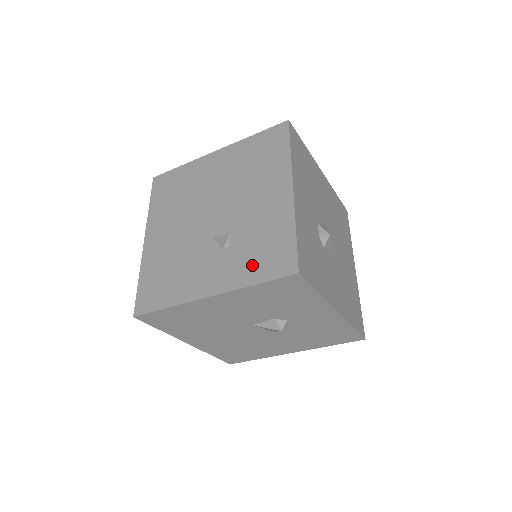
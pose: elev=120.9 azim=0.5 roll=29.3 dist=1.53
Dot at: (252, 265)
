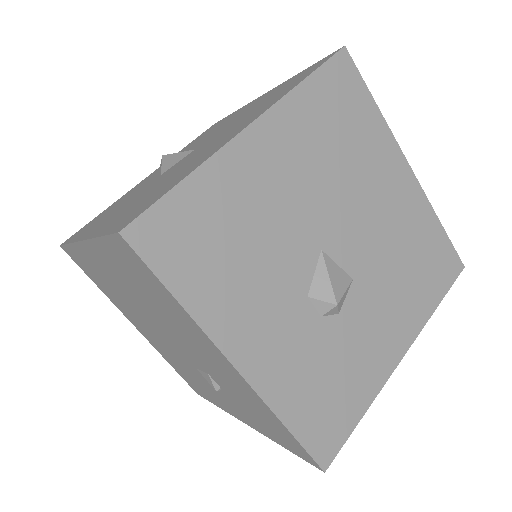
Dot at: (264, 428)
